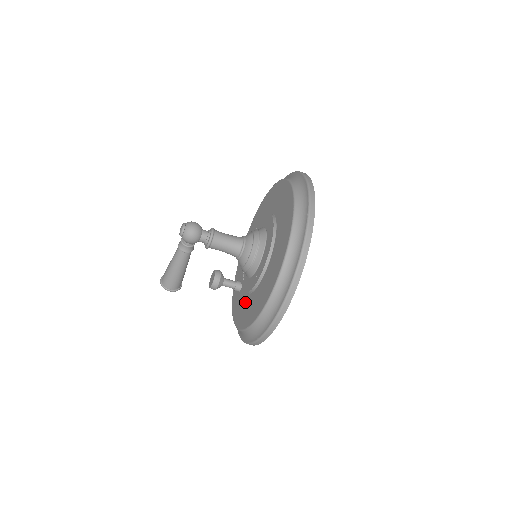
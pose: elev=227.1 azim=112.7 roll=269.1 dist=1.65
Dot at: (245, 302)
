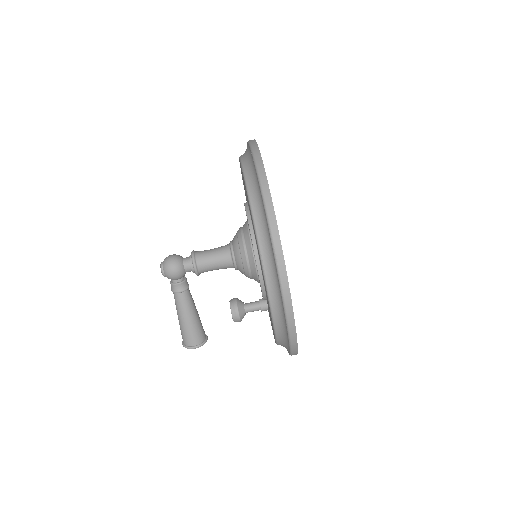
Dot at: occluded
